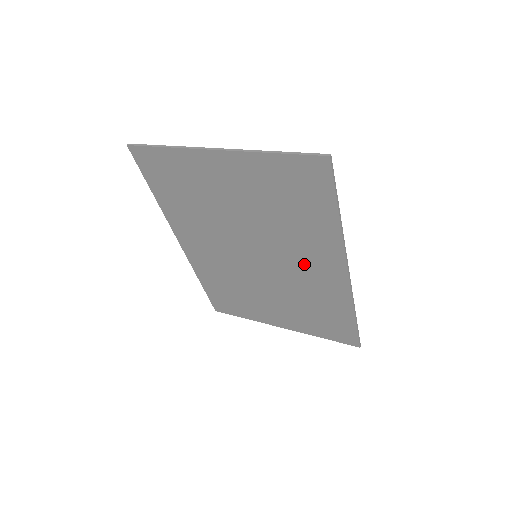
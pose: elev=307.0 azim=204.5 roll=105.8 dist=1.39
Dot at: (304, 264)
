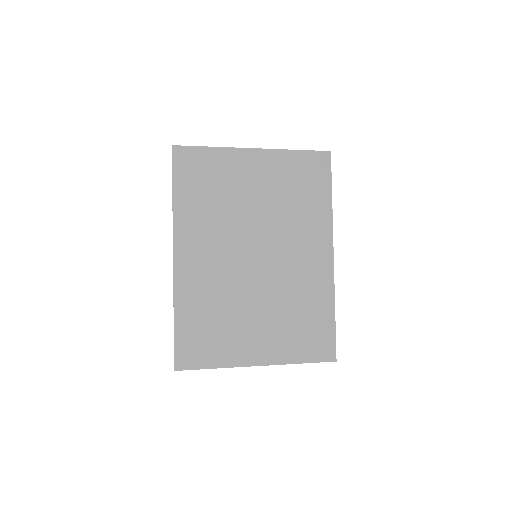
Dot at: (299, 254)
